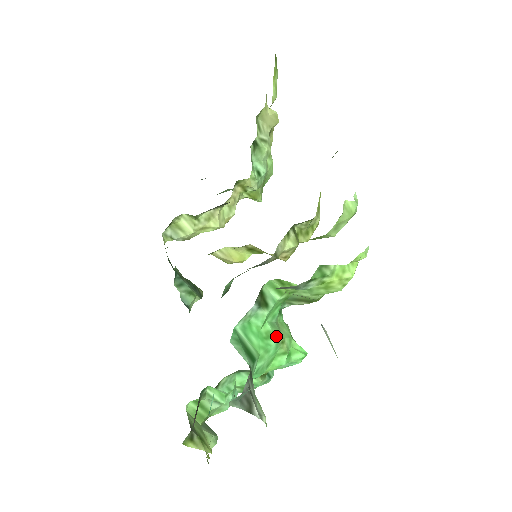
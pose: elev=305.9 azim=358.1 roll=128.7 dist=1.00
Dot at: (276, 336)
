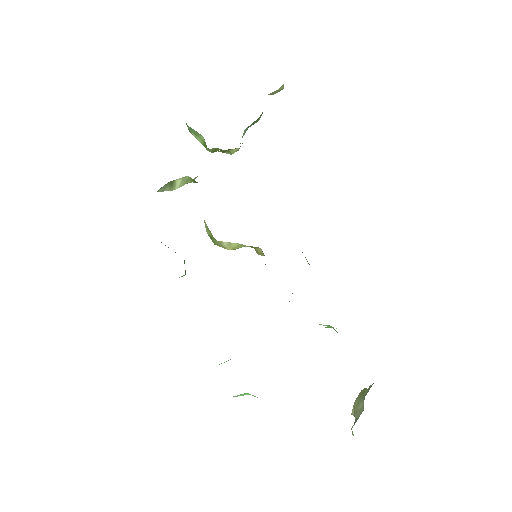
Dot at: occluded
